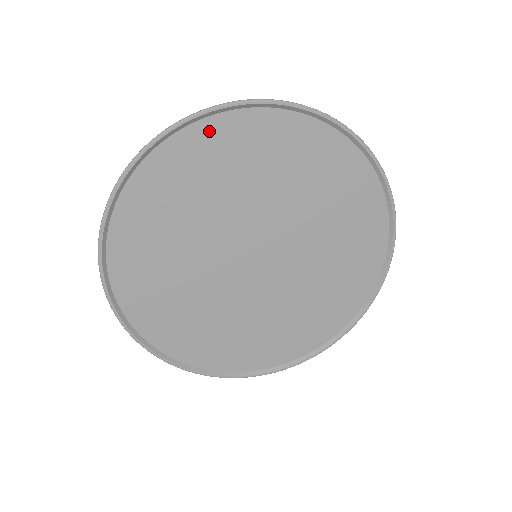
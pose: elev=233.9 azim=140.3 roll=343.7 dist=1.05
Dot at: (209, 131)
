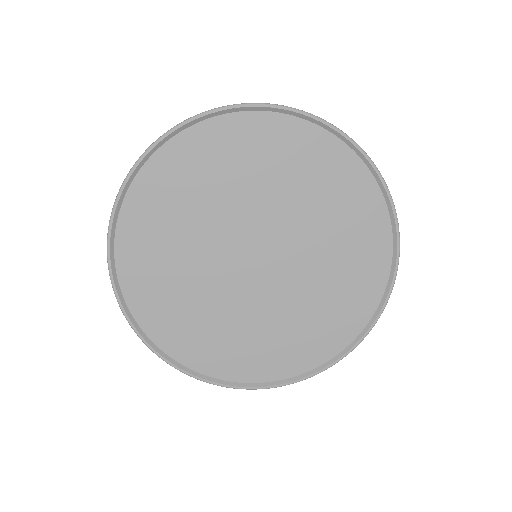
Dot at: (234, 125)
